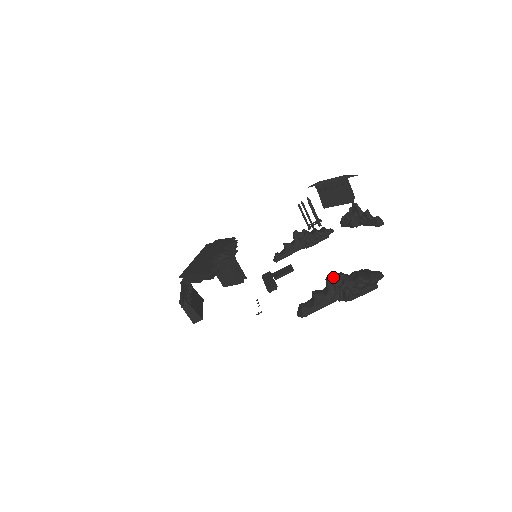
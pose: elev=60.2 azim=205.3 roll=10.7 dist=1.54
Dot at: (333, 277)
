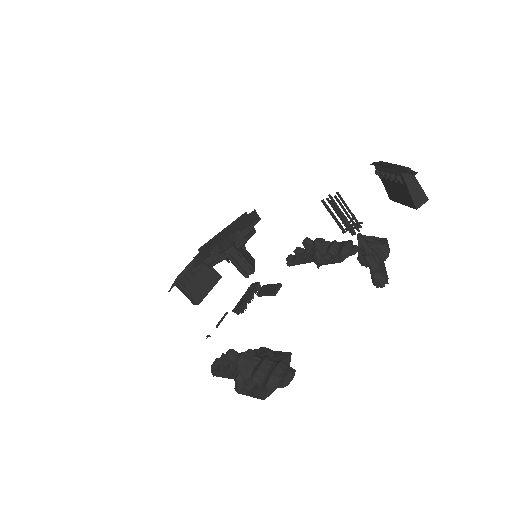
Dot at: (230, 355)
